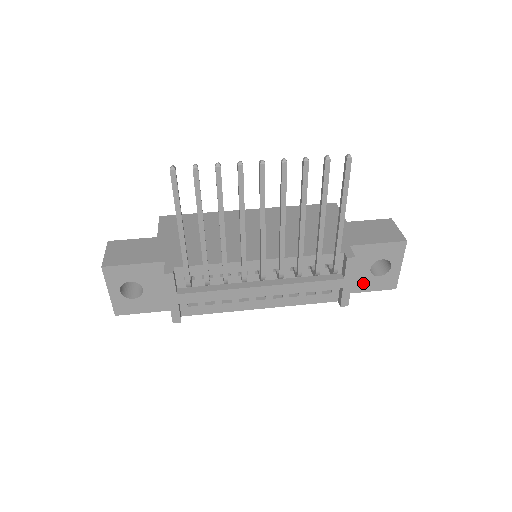
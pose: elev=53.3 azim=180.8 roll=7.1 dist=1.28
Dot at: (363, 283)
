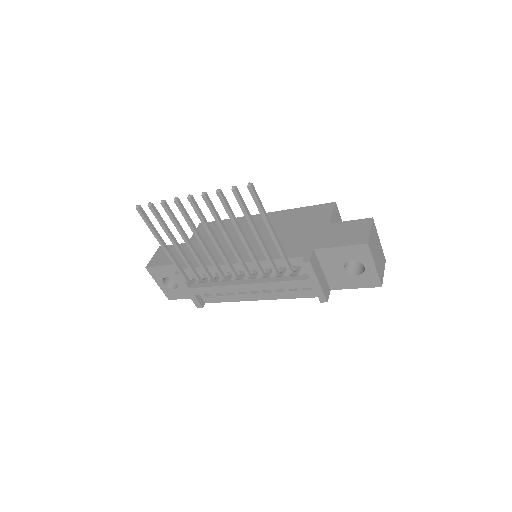
Dot at: (345, 281)
